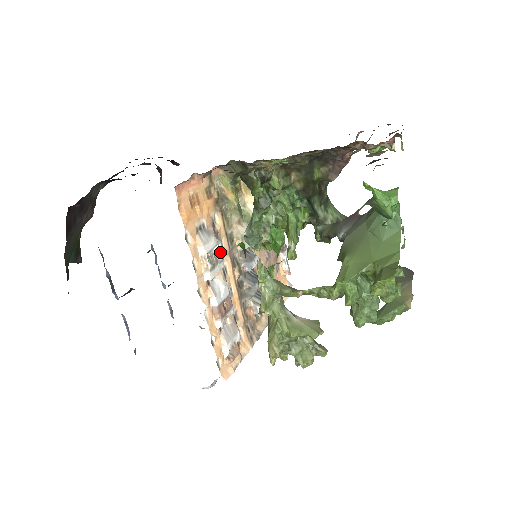
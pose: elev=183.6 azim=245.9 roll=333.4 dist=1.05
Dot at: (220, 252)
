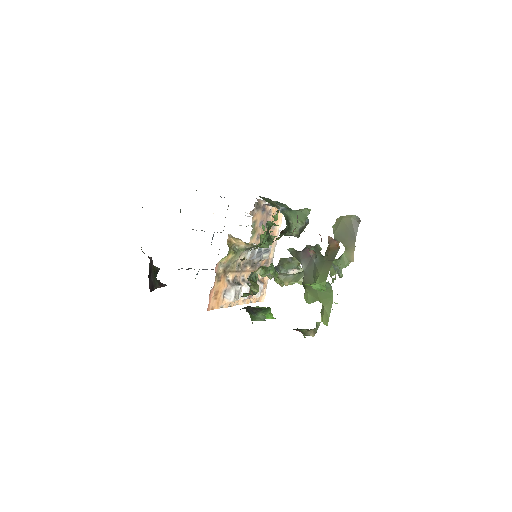
Dot at: (238, 287)
